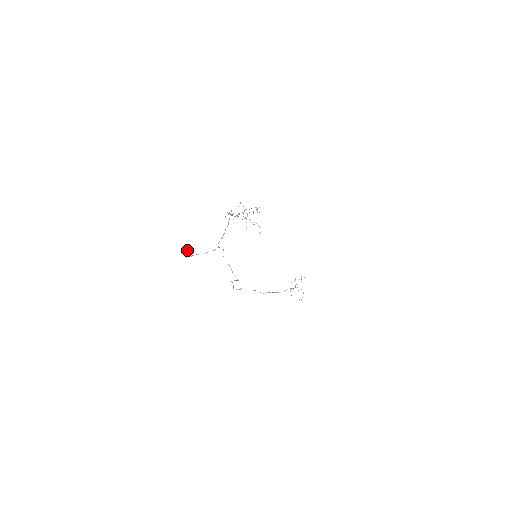
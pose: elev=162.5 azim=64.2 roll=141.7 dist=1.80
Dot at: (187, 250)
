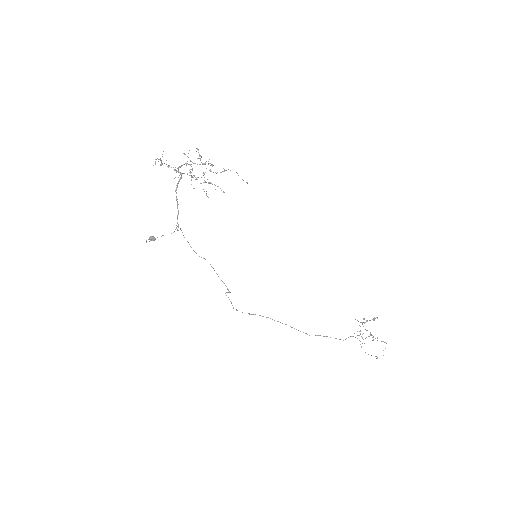
Dot at: (153, 237)
